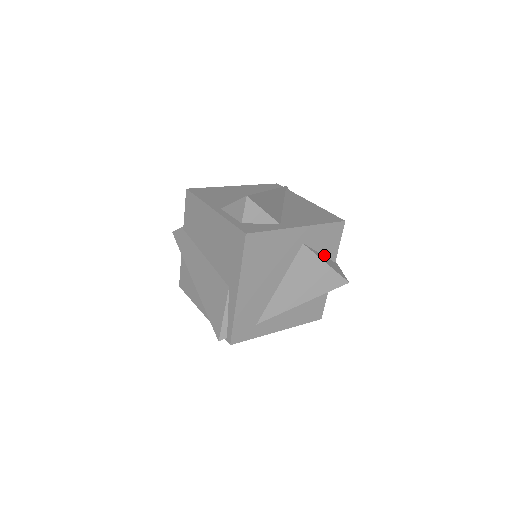
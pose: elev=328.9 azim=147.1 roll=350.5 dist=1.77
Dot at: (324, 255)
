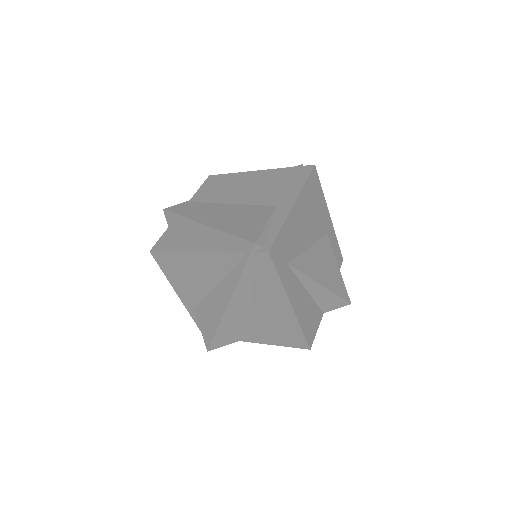
Dot at: occluded
